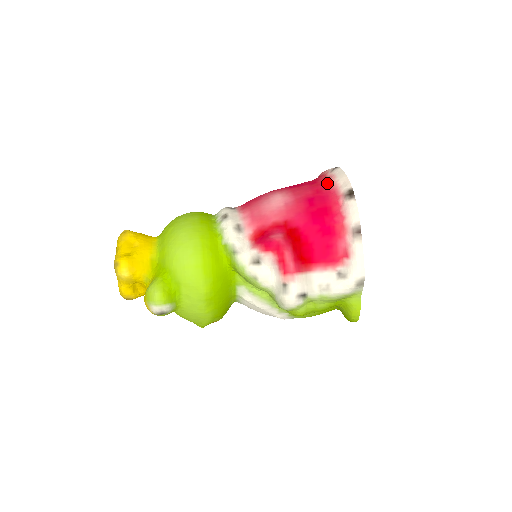
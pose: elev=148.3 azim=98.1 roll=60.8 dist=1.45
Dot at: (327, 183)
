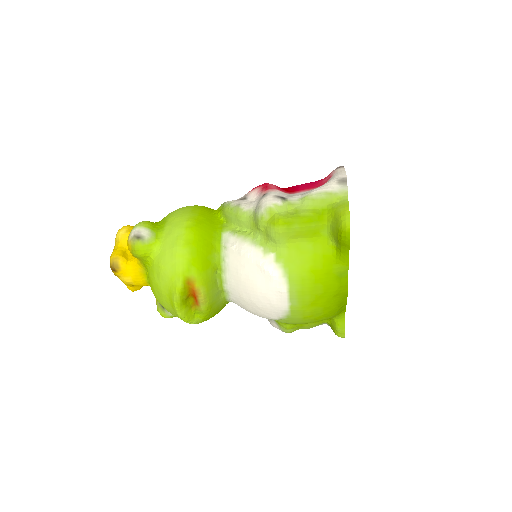
Dot at: occluded
